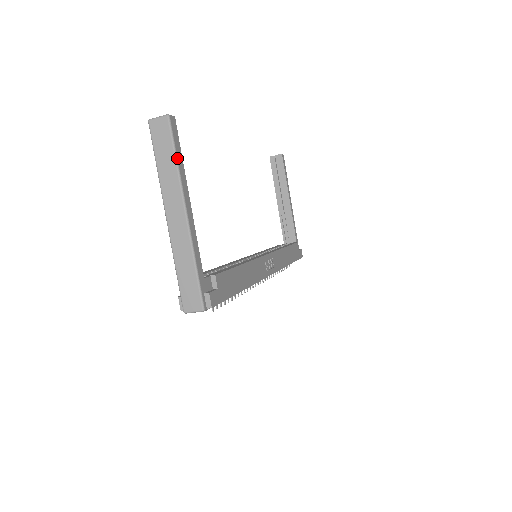
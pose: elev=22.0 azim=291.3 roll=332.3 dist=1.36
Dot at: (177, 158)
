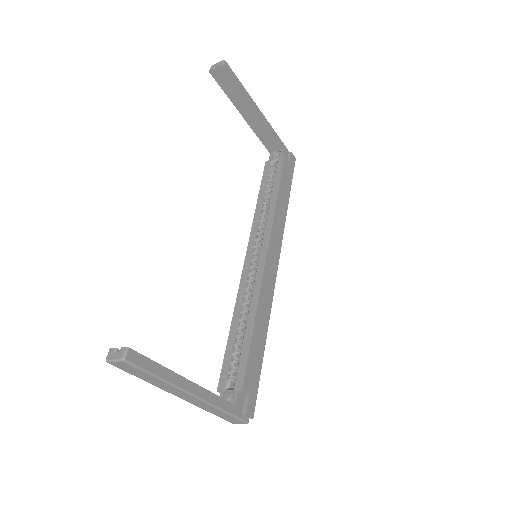
Dot at: (158, 376)
